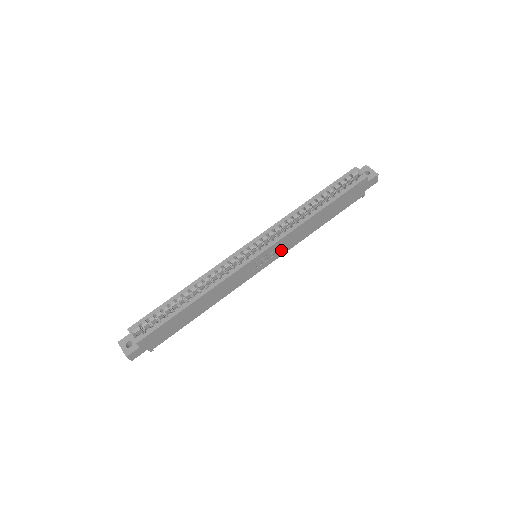
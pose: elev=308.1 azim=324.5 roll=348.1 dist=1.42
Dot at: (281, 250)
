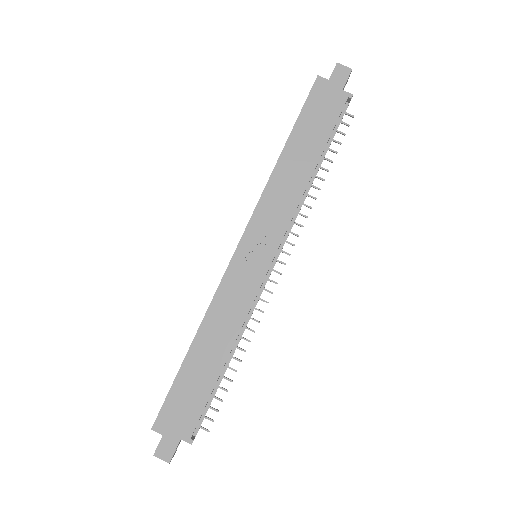
Dot at: (275, 227)
